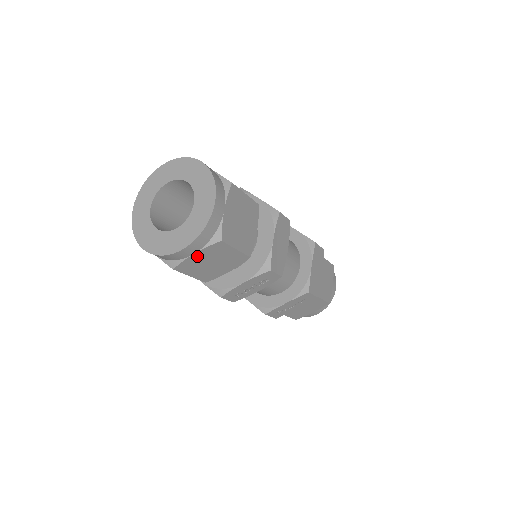
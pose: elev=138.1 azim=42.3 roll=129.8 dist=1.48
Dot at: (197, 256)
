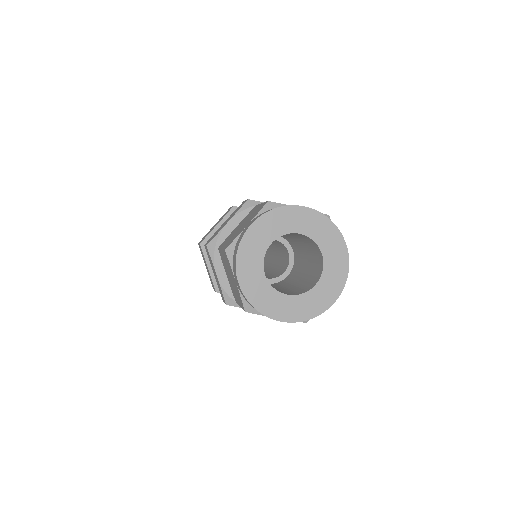
Dot at: occluded
